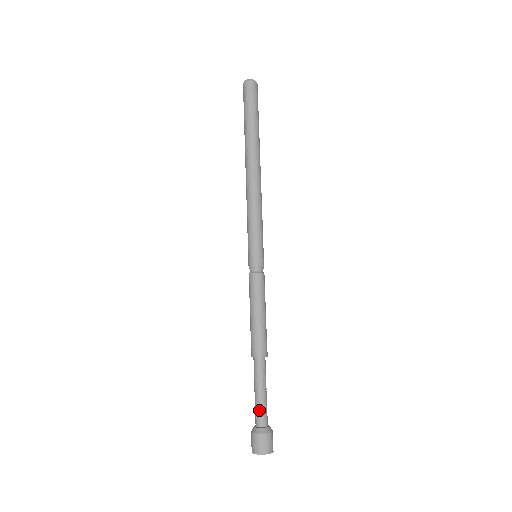
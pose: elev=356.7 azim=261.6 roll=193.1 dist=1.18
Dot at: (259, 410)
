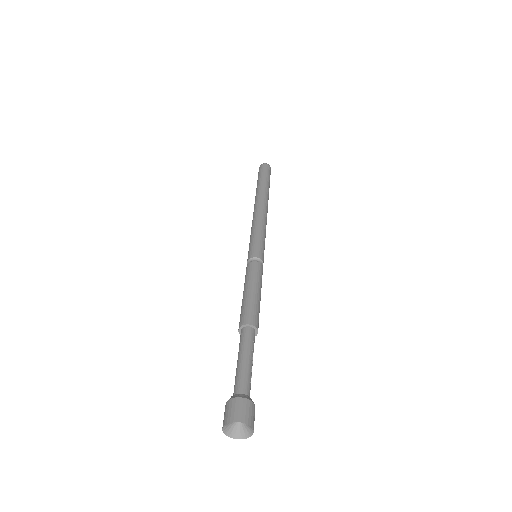
Dot at: (238, 377)
